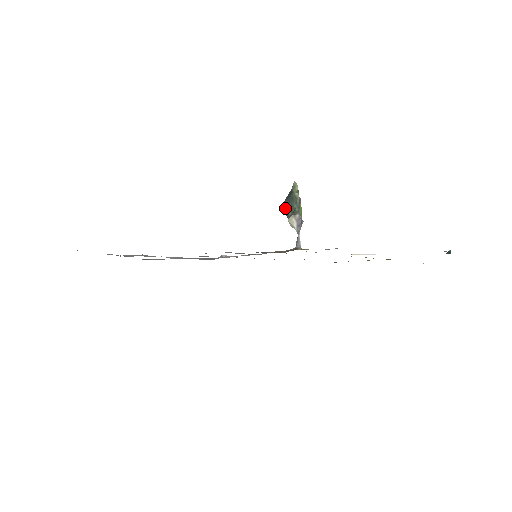
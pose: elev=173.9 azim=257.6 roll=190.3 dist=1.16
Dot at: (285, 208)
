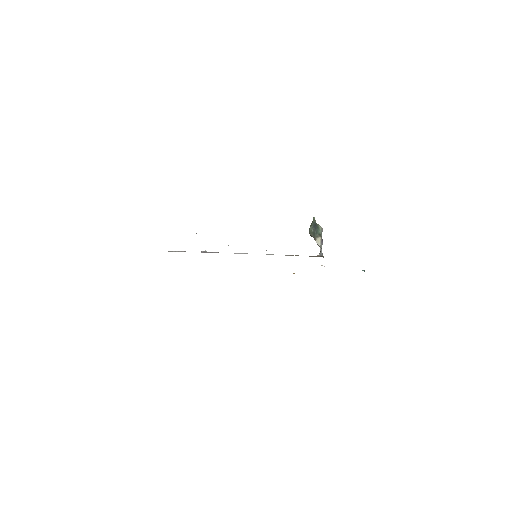
Dot at: (313, 231)
